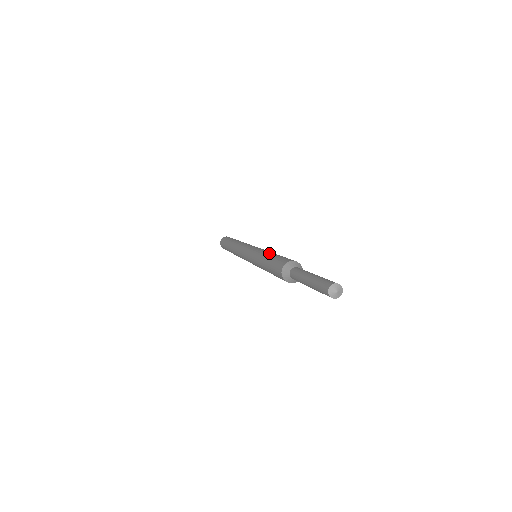
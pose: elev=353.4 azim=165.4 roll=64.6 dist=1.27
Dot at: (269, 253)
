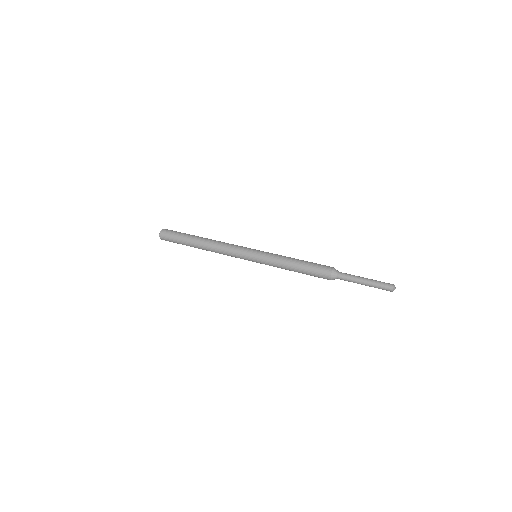
Dot at: (293, 259)
